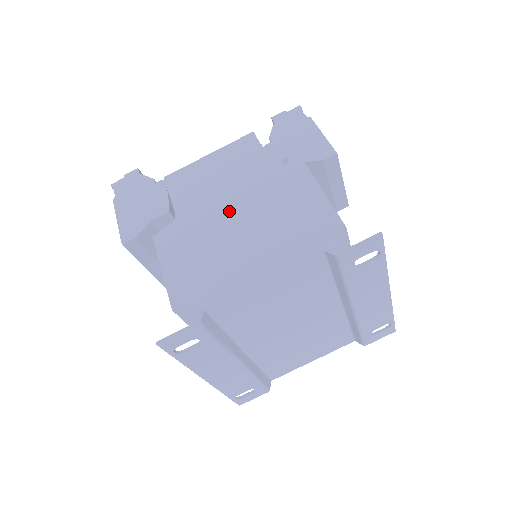
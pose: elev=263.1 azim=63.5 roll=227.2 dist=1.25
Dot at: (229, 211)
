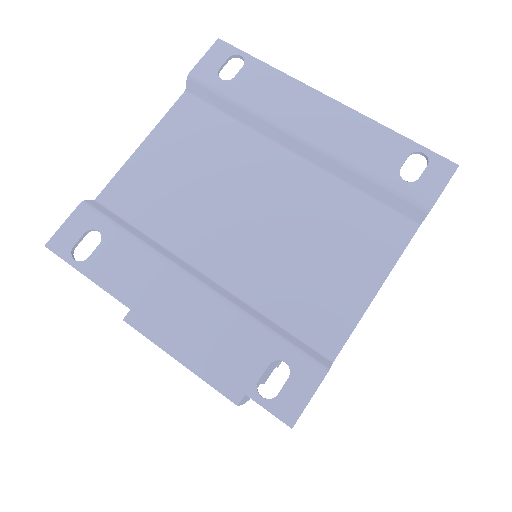
Dot at: occluded
